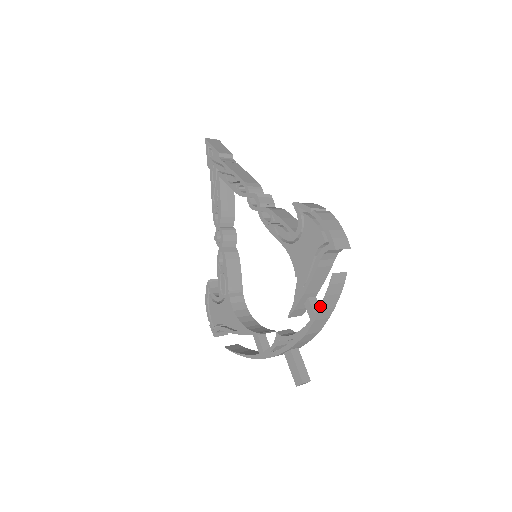
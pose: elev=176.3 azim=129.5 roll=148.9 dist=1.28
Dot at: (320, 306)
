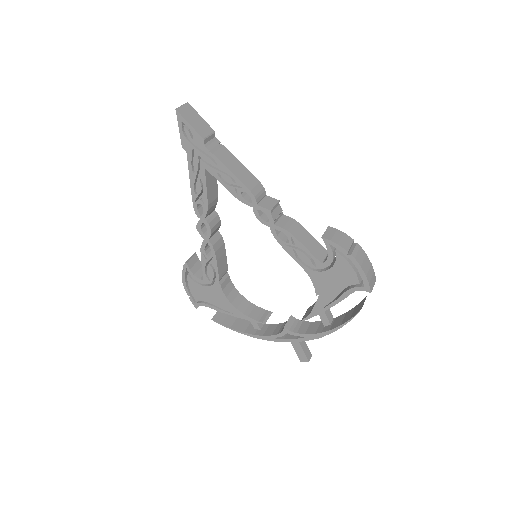
Dot at: (342, 325)
